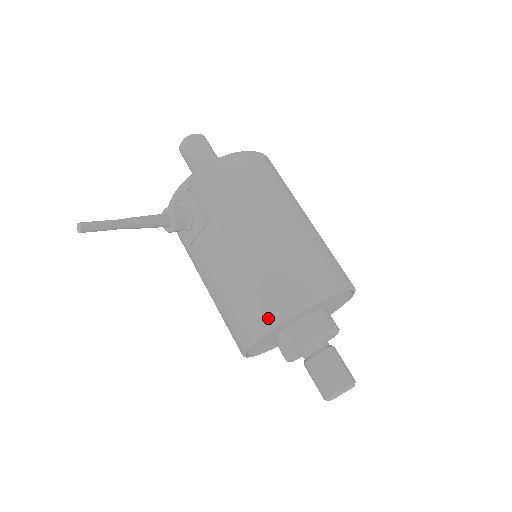
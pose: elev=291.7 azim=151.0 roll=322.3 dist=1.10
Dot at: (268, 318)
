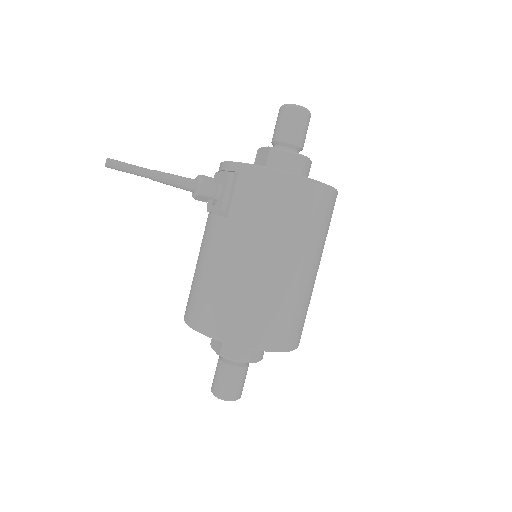
Dot at: (199, 322)
